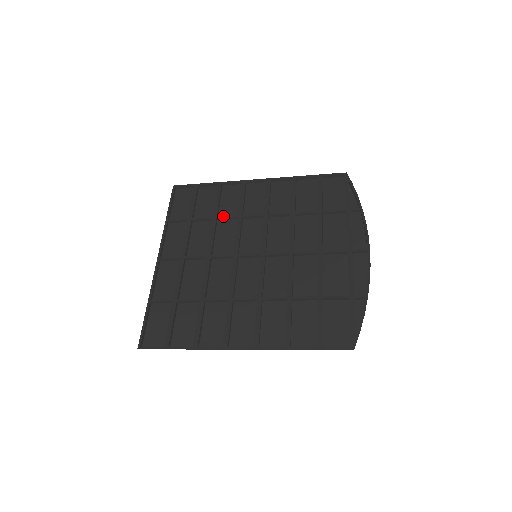
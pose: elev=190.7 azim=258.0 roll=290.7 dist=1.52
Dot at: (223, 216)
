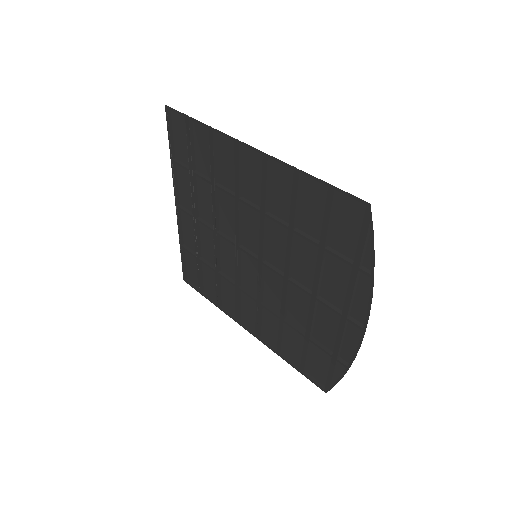
Dot at: (220, 188)
